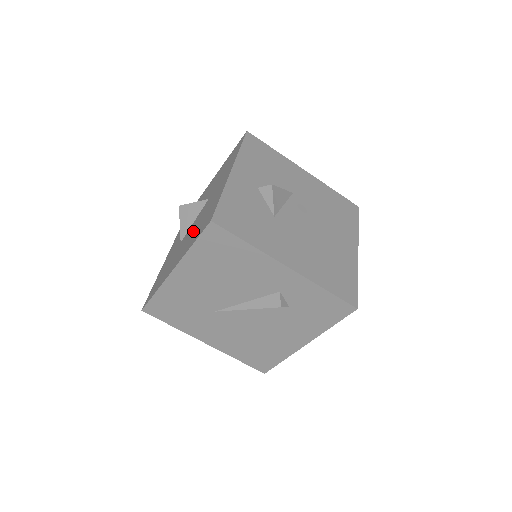
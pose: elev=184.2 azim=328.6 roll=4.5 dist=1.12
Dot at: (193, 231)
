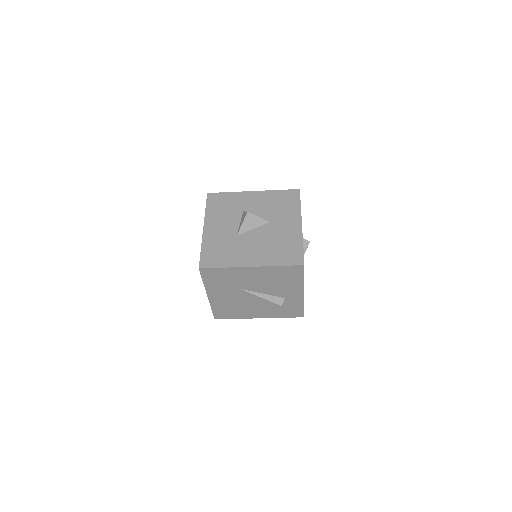
Dot at: (266, 246)
